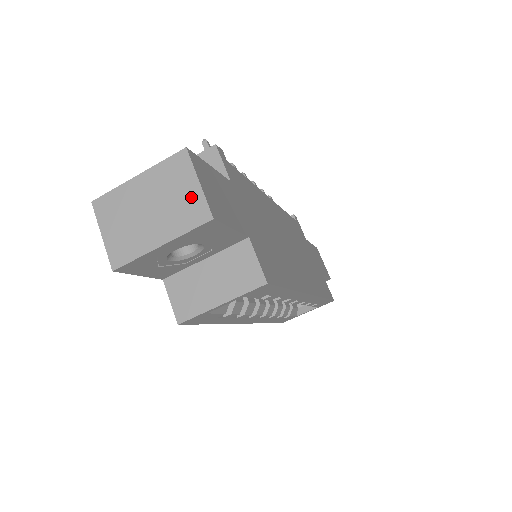
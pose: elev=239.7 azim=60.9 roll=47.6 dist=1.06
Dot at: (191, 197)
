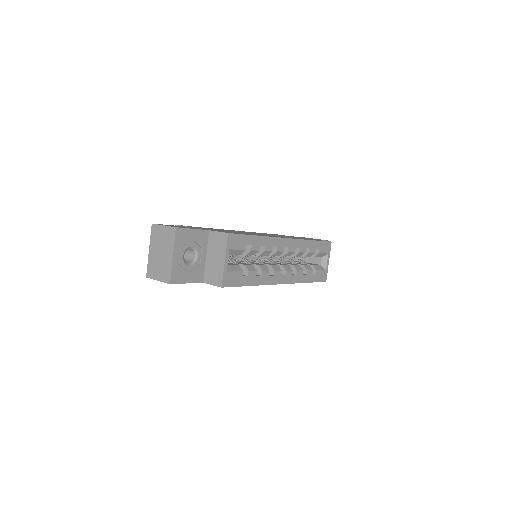
Dot at: (166, 232)
